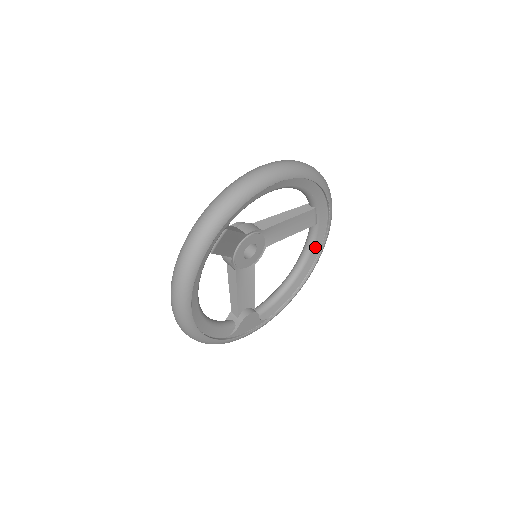
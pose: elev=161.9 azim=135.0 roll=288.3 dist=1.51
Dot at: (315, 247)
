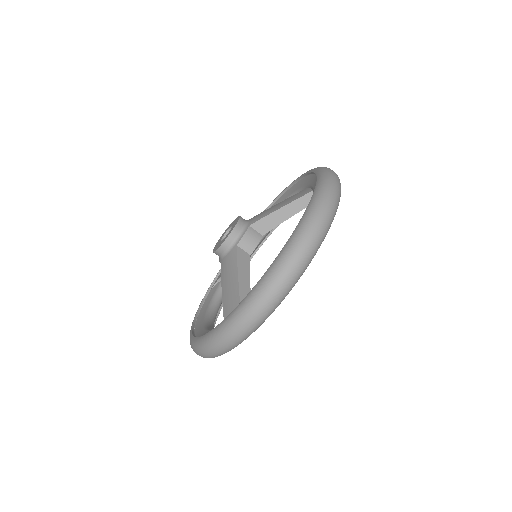
Dot at: occluded
